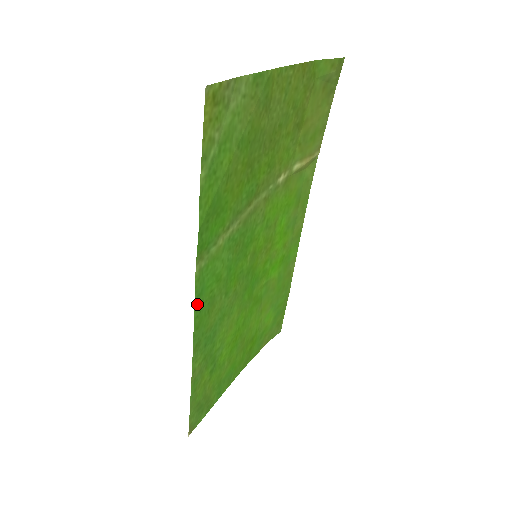
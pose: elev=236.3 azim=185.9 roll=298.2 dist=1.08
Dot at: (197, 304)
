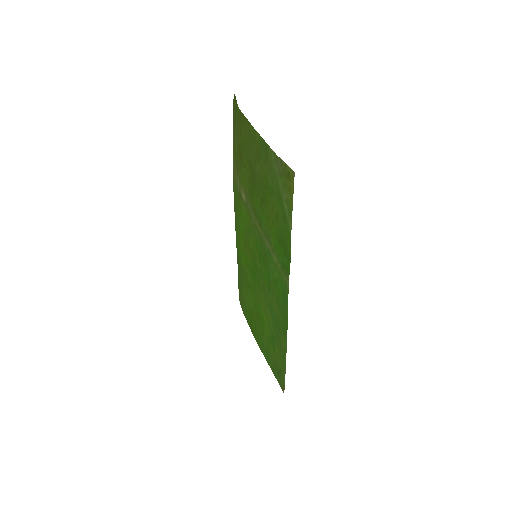
Dot at: (286, 305)
